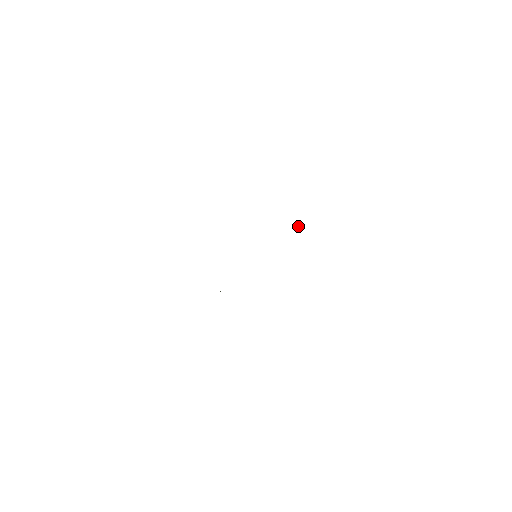
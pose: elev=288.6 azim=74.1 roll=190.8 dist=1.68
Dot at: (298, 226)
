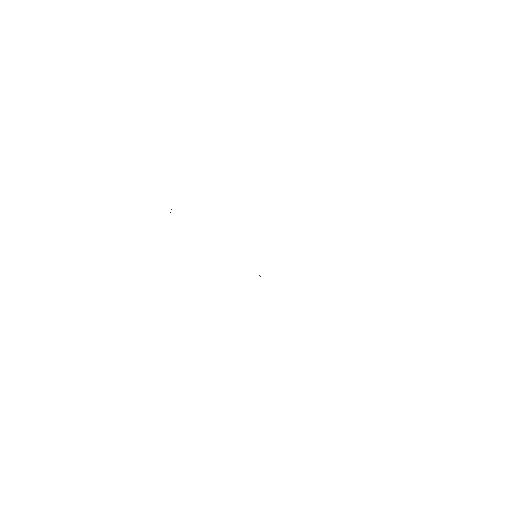
Dot at: occluded
